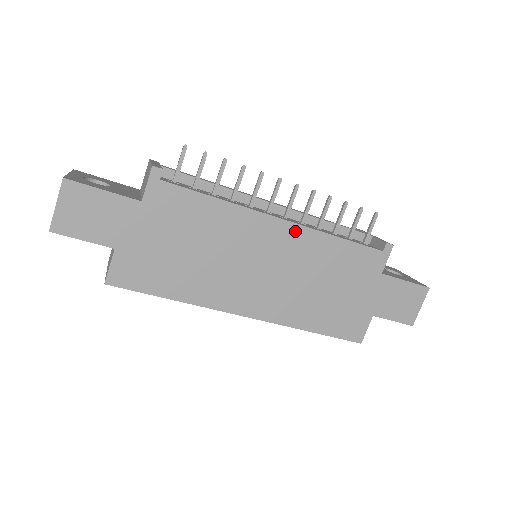
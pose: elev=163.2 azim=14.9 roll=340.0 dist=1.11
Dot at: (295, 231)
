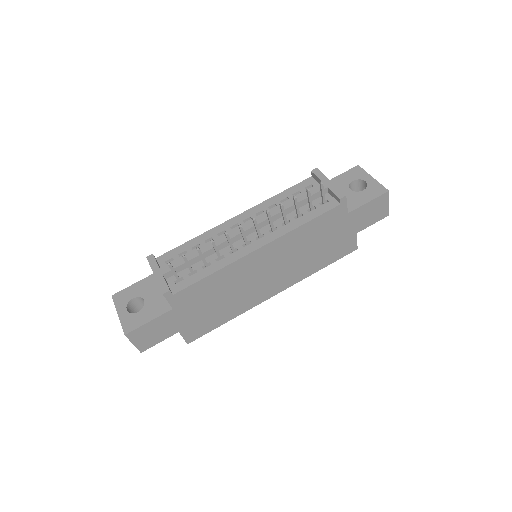
Dot at: (272, 245)
